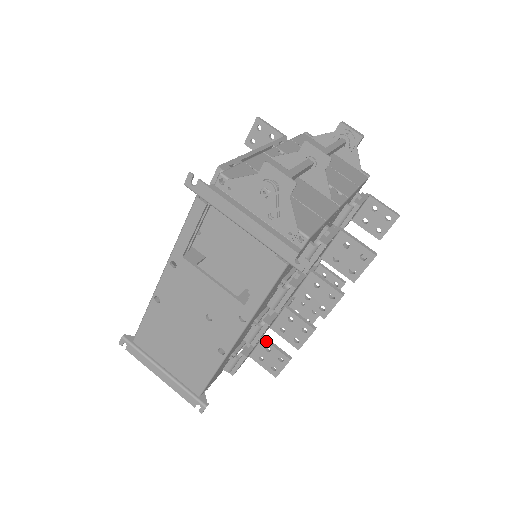
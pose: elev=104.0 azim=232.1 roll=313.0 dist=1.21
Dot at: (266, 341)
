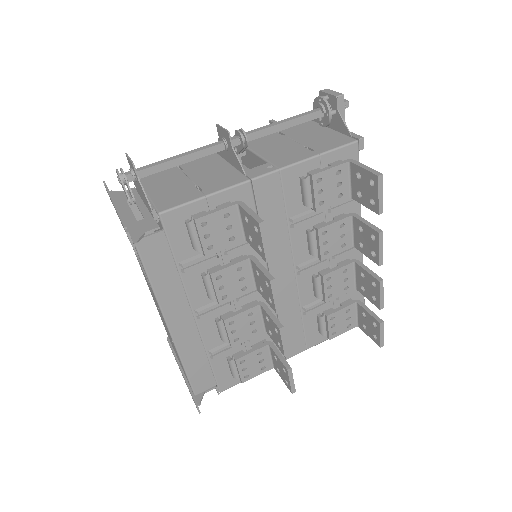
Dot at: (271, 348)
